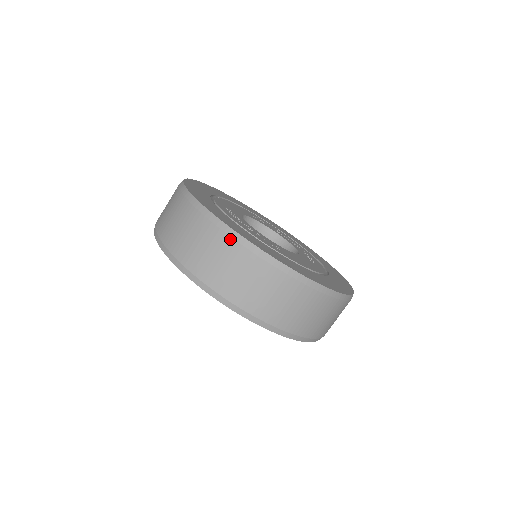
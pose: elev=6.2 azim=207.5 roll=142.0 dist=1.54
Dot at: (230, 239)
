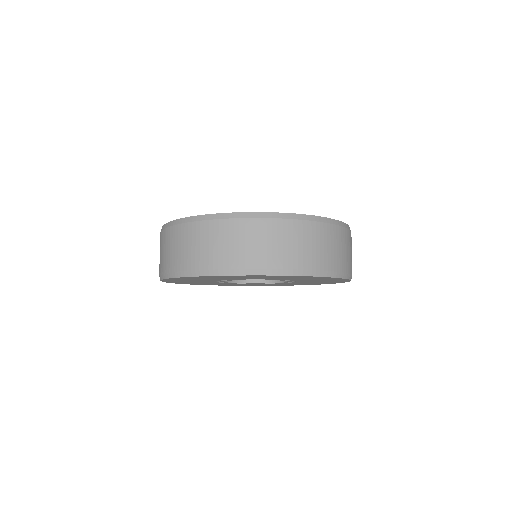
Dot at: (227, 221)
